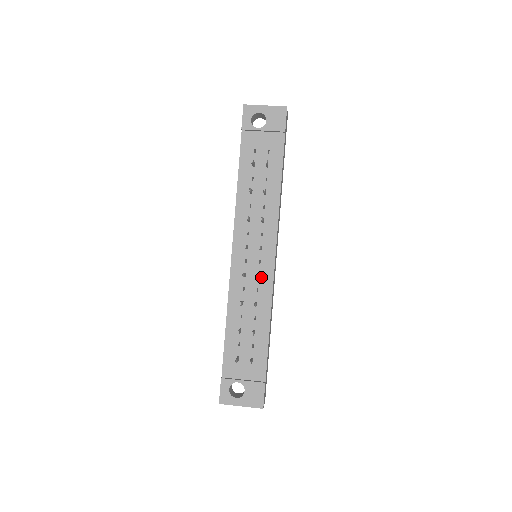
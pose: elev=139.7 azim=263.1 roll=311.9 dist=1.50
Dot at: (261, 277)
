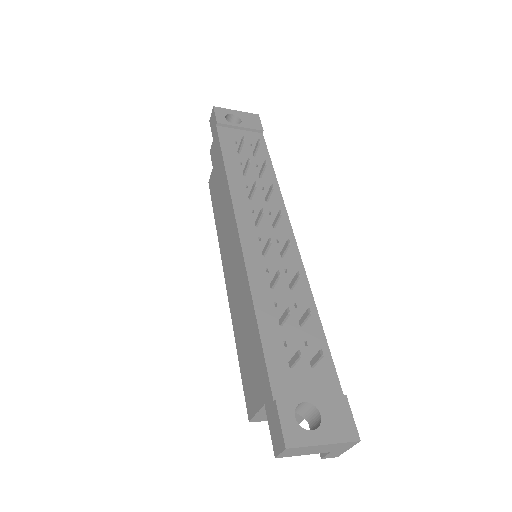
Dot at: (285, 256)
